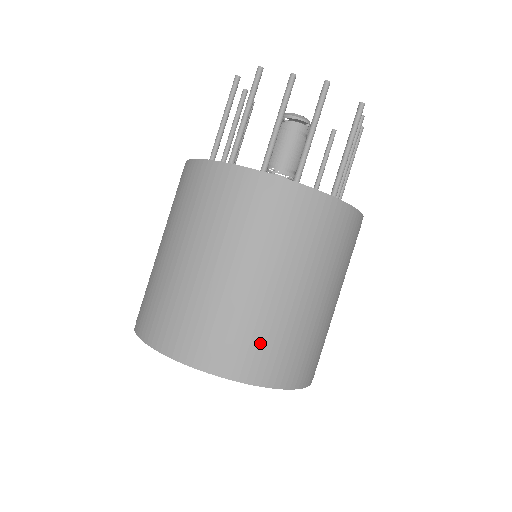
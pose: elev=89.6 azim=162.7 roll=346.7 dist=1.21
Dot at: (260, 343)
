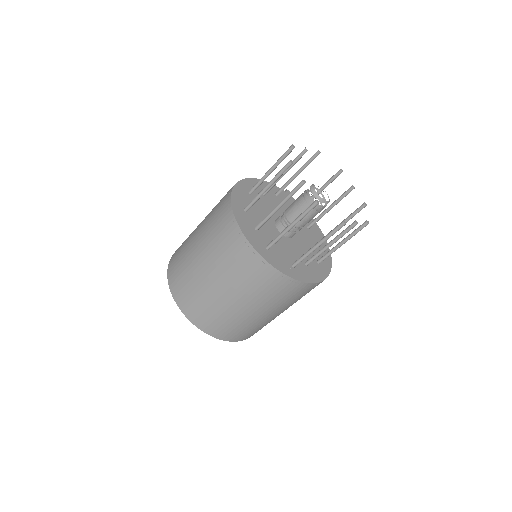
Dot at: (205, 312)
